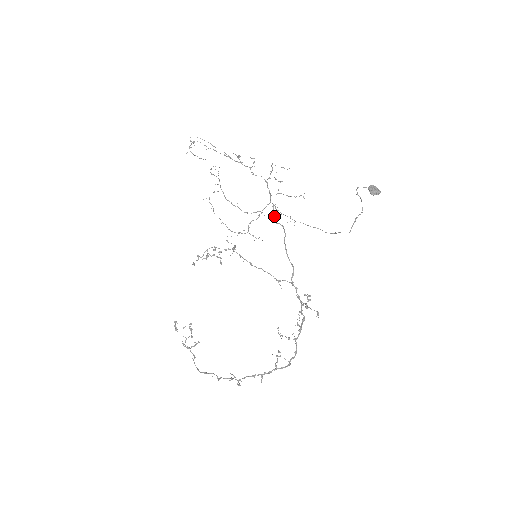
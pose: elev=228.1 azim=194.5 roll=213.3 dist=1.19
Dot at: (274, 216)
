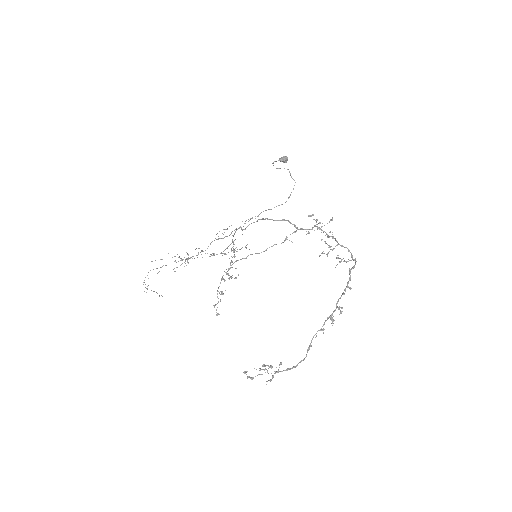
Dot at: (243, 229)
